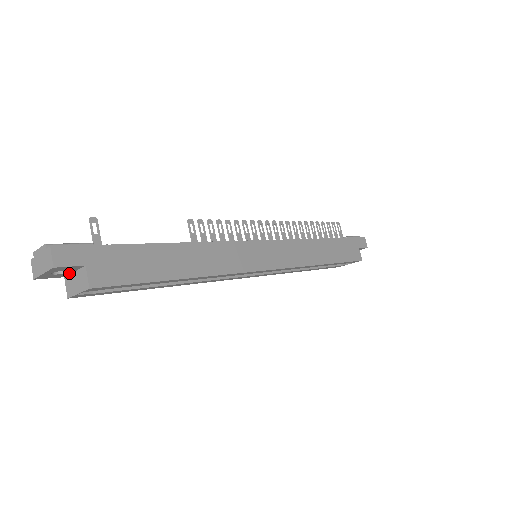
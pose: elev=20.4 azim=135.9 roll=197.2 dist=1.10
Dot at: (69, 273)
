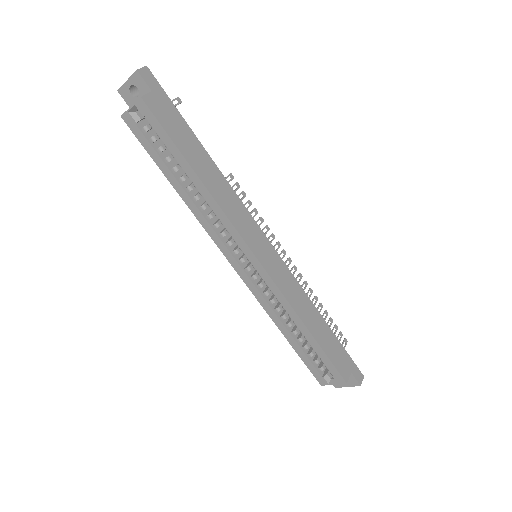
Dot at: occluded
